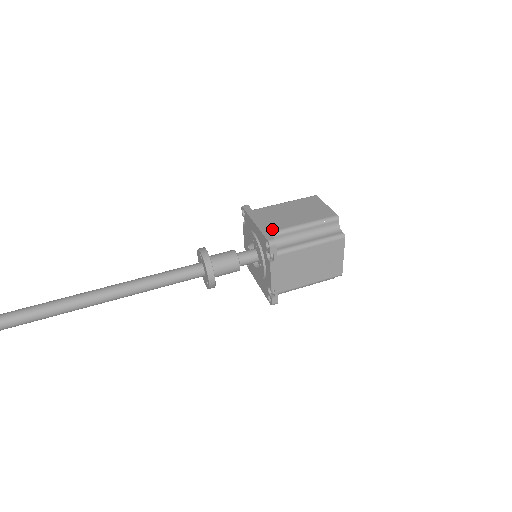
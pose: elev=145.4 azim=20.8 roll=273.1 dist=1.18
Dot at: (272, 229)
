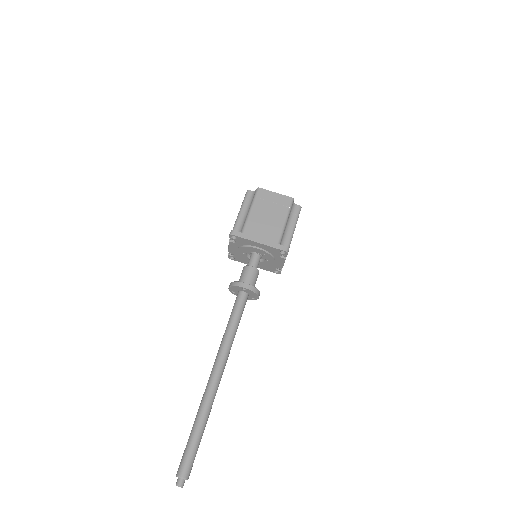
Dot at: (276, 240)
